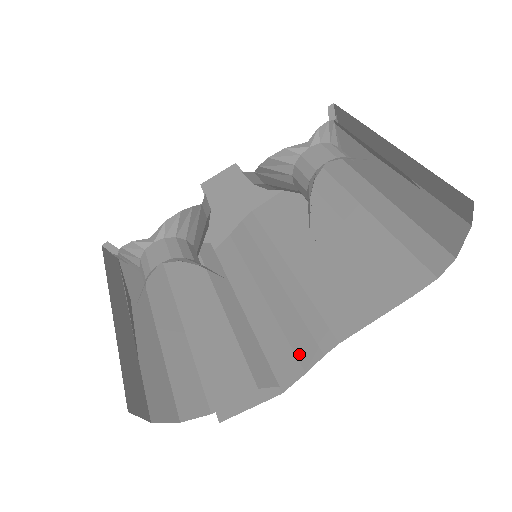
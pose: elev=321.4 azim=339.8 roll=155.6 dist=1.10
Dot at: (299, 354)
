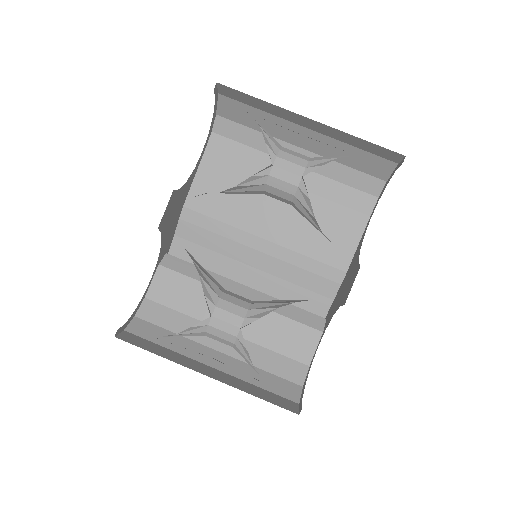
Dot at: (320, 292)
